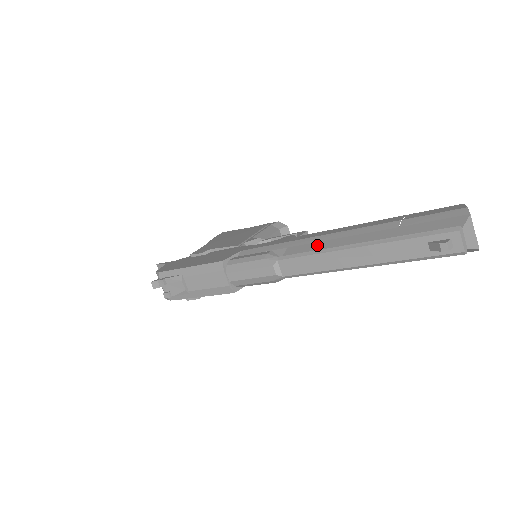
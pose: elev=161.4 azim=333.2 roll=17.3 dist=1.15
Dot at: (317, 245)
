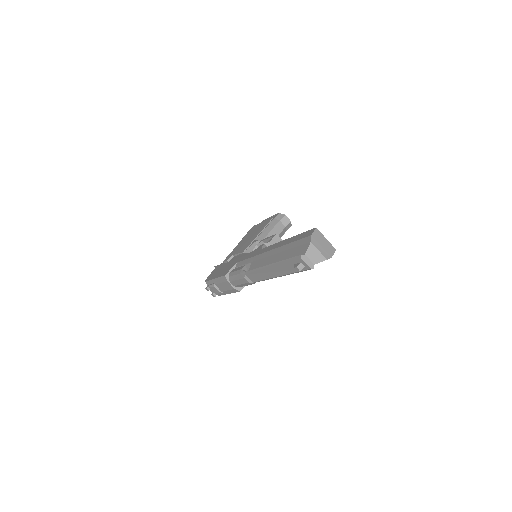
Dot at: (260, 262)
